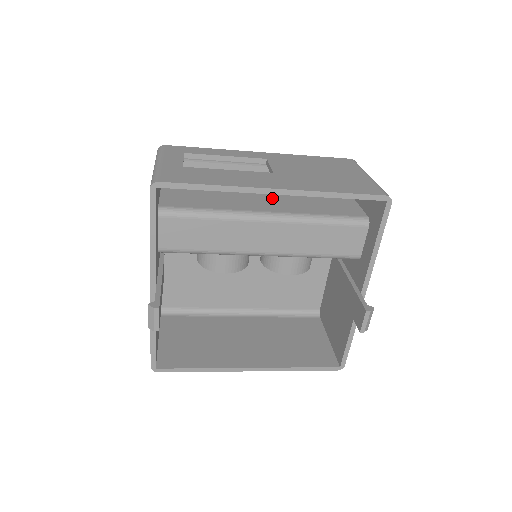
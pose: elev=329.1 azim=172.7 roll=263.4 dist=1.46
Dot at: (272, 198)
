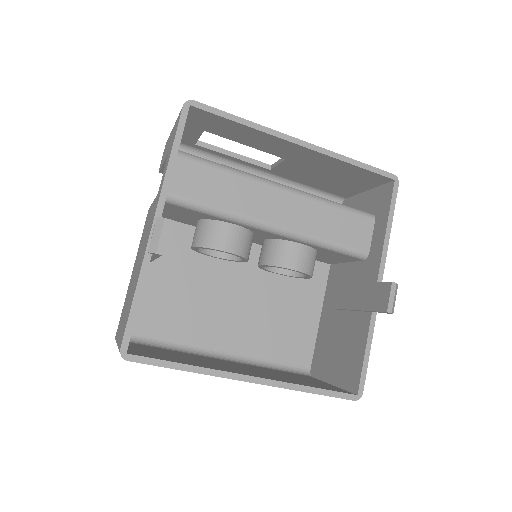
Dot at: occluded
